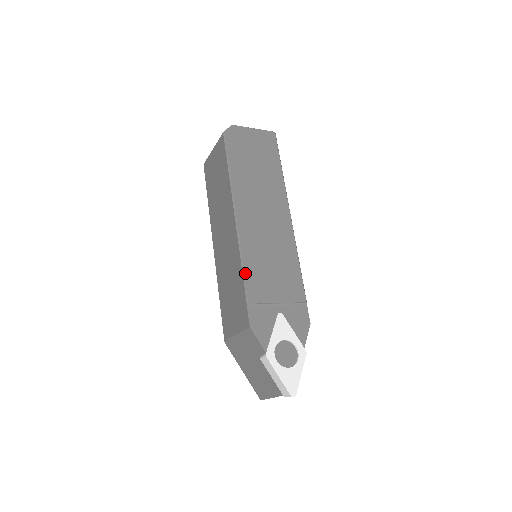
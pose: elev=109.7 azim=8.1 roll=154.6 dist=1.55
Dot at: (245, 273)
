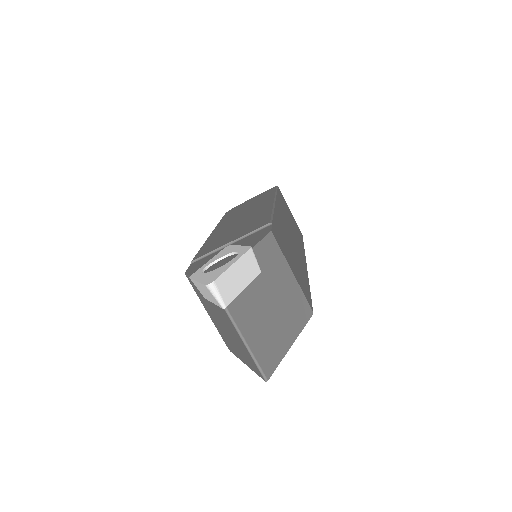
Dot at: (200, 250)
